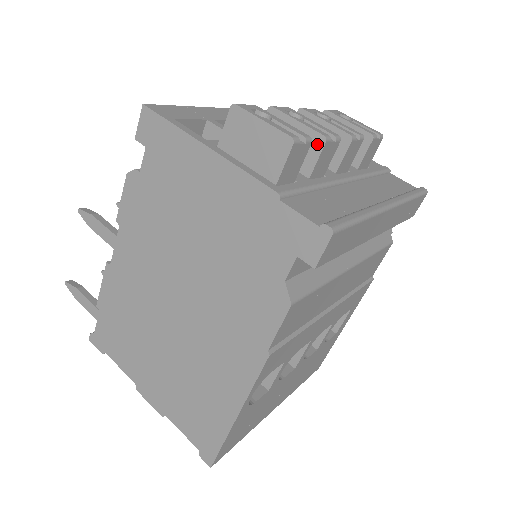
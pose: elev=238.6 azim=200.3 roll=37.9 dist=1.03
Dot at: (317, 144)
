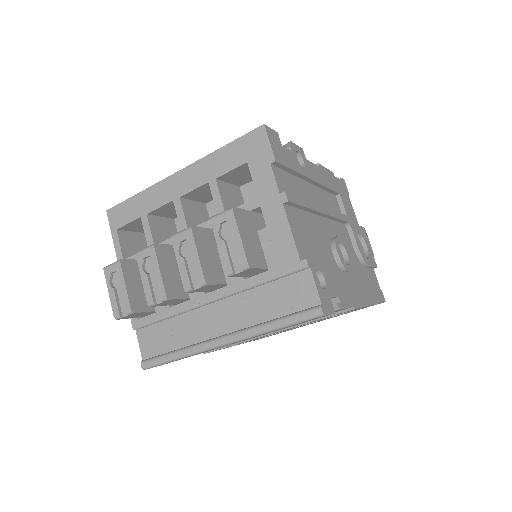
Dot at: occluded
